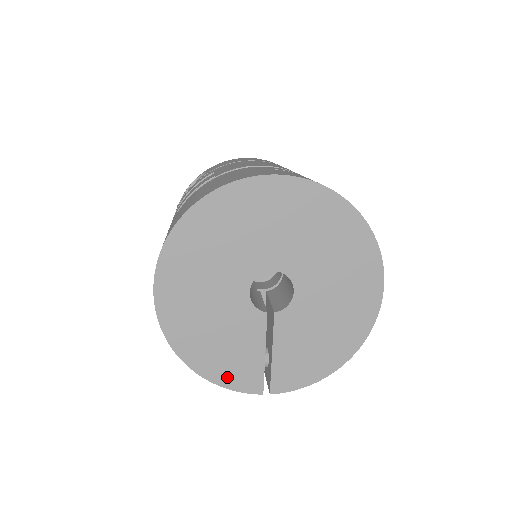
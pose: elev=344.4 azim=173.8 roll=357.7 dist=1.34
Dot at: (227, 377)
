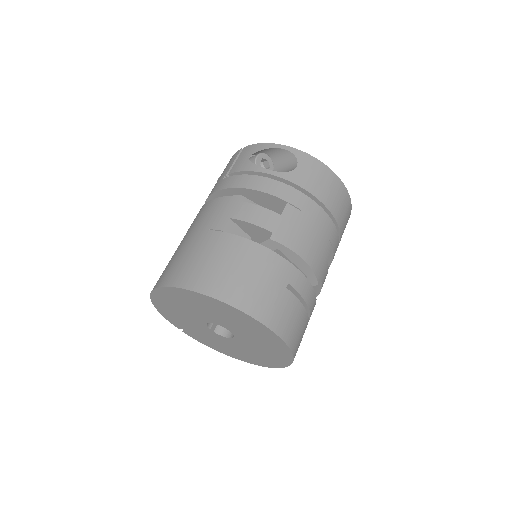
Dot at: (168, 317)
